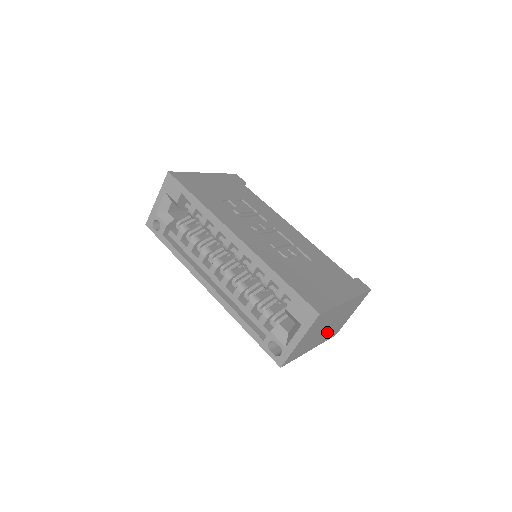
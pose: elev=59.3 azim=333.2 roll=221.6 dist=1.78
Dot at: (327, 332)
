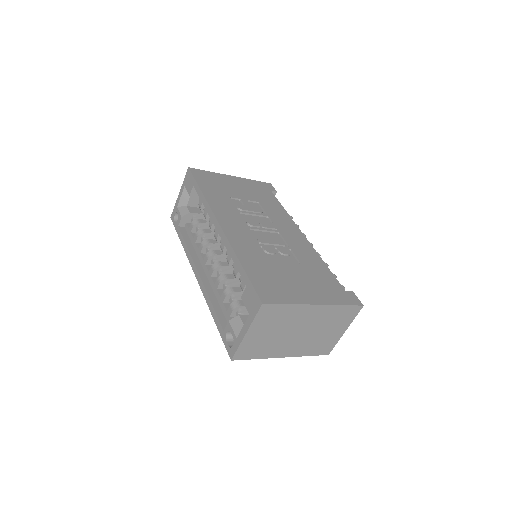
Dot at: (303, 342)
